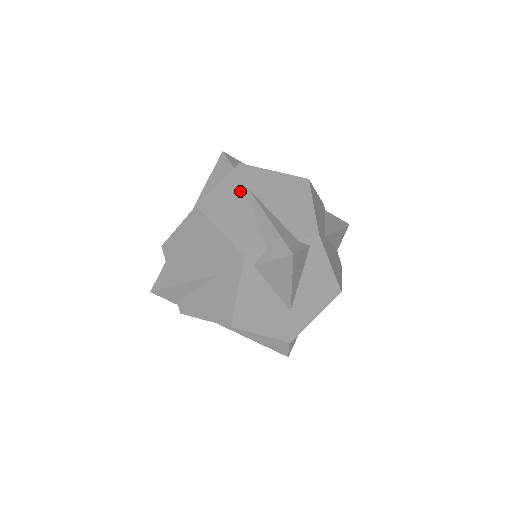
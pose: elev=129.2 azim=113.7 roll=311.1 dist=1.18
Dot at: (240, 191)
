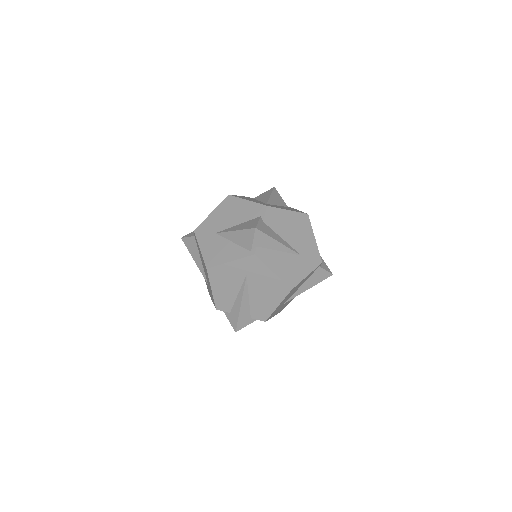
Dot at: (240, 274)
